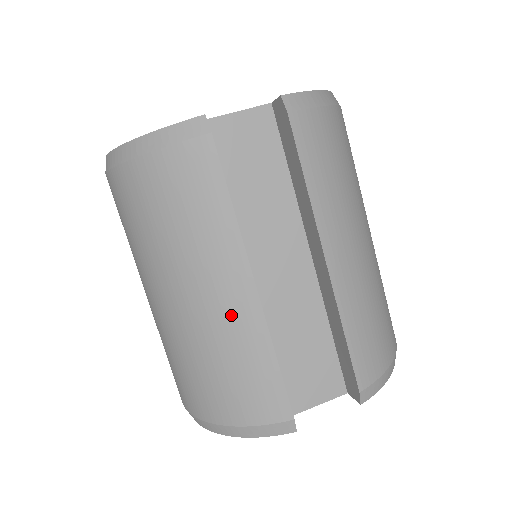
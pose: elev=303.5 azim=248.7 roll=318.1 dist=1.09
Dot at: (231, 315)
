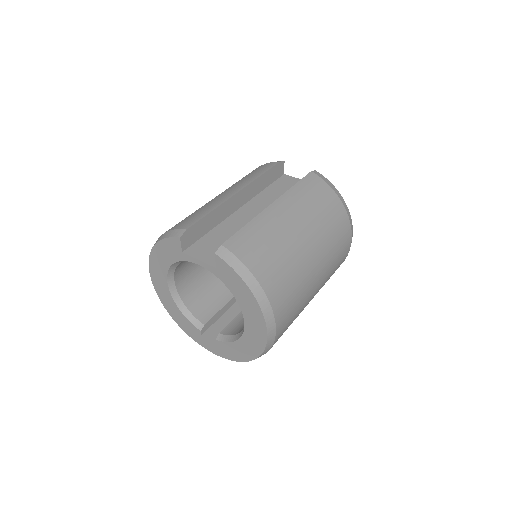
Dot at: (219, 198)
